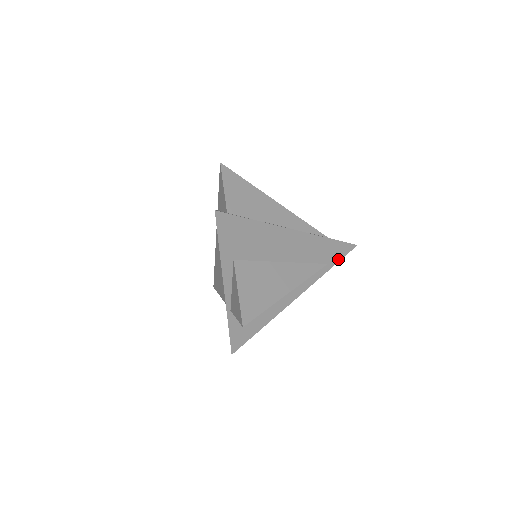
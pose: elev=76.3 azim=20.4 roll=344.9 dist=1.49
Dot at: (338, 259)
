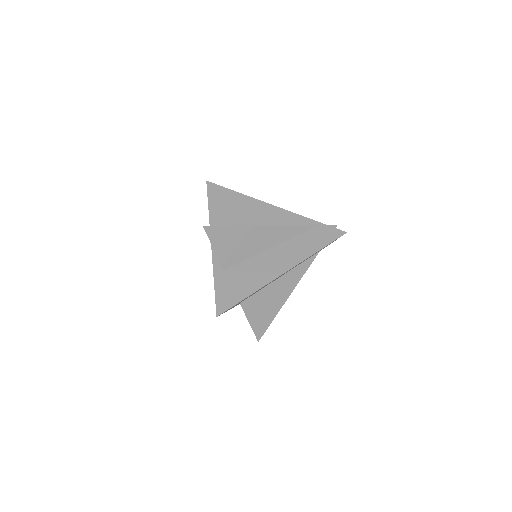
Dot at: occluded
